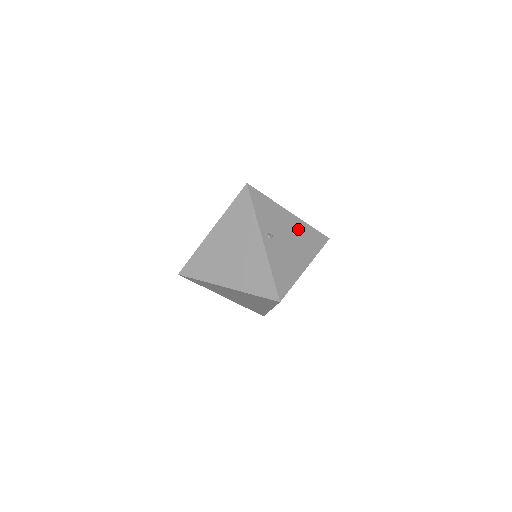
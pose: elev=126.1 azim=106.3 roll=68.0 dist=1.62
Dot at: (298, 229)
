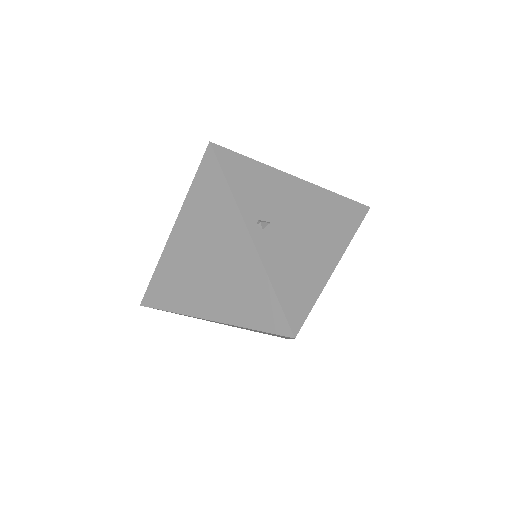
Dot at: (313, 202)
